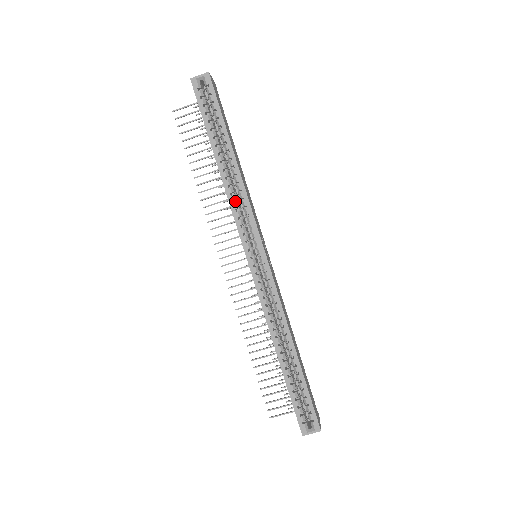
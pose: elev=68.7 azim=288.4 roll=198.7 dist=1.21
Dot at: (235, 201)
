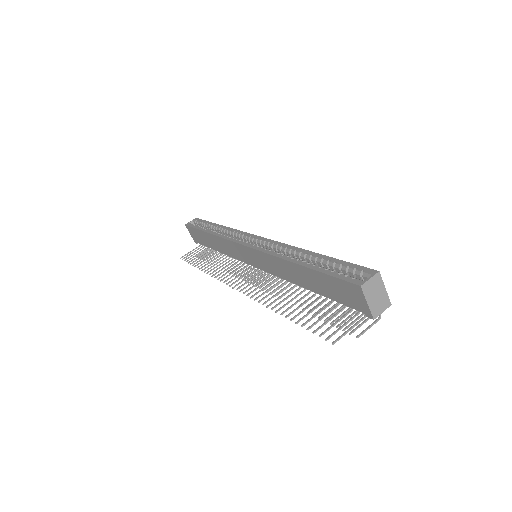
Dot at: occluded
